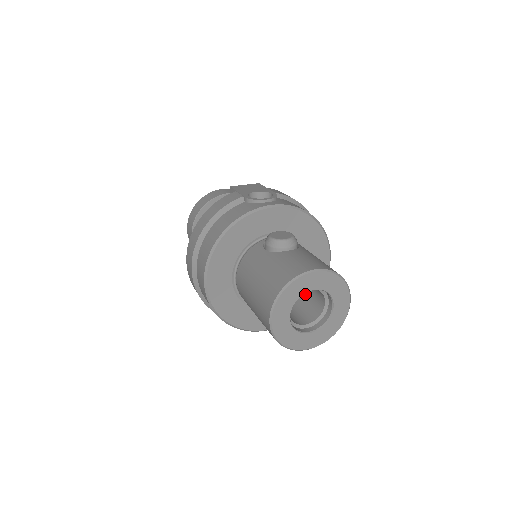
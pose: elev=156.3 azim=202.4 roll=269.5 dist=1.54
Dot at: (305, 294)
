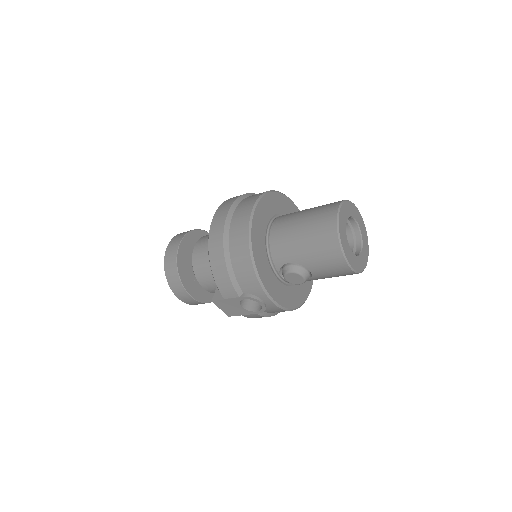
Dot at: occluded
